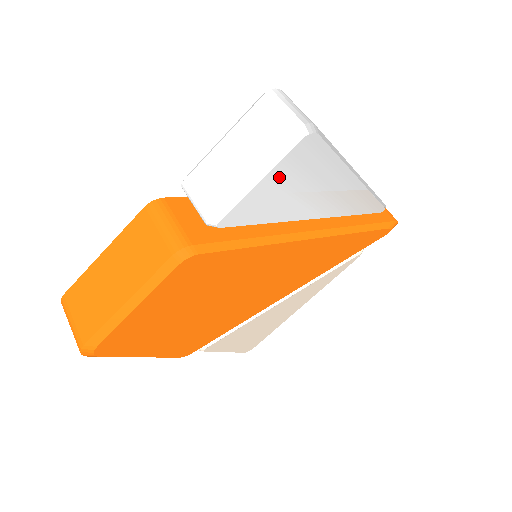
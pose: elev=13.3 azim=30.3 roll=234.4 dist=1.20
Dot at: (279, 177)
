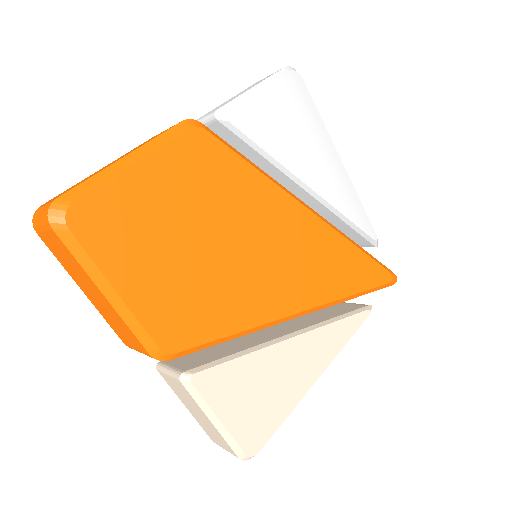
Dot at: (276, 99)
